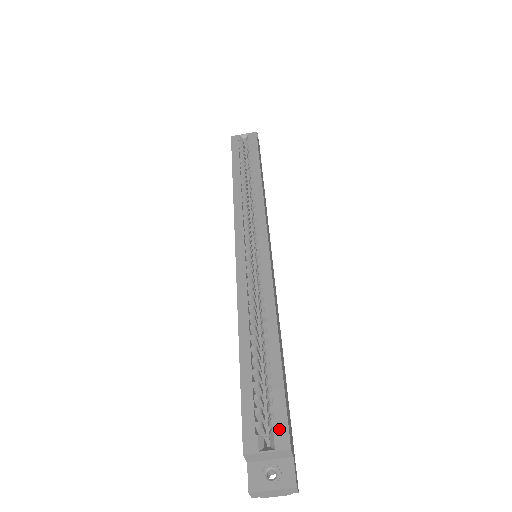
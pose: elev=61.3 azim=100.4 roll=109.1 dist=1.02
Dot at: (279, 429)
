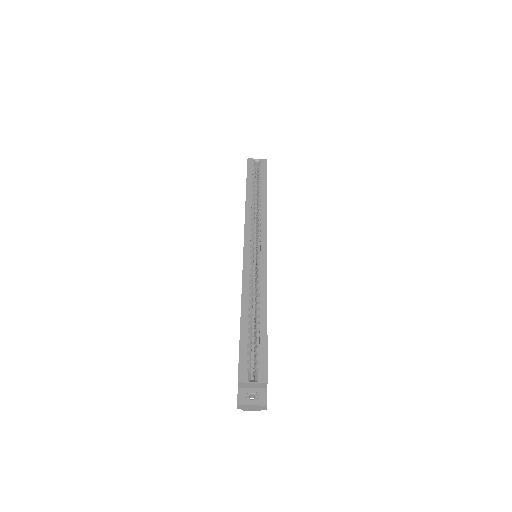
Dot at: (262, 370)
